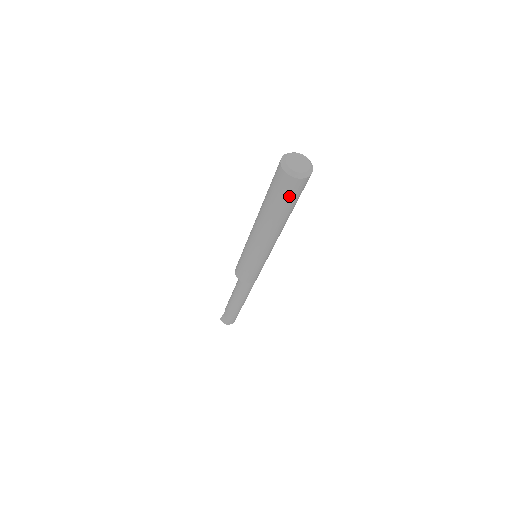
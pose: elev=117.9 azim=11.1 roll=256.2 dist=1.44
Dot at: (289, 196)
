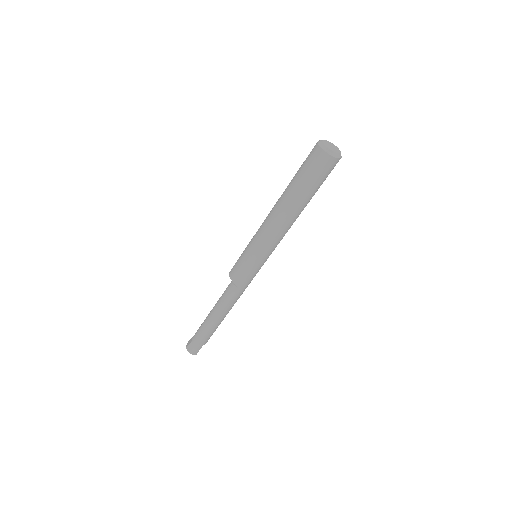
Dot at: (307, 166)
